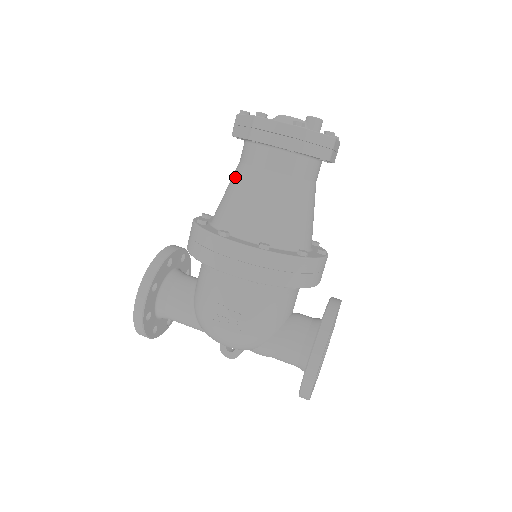
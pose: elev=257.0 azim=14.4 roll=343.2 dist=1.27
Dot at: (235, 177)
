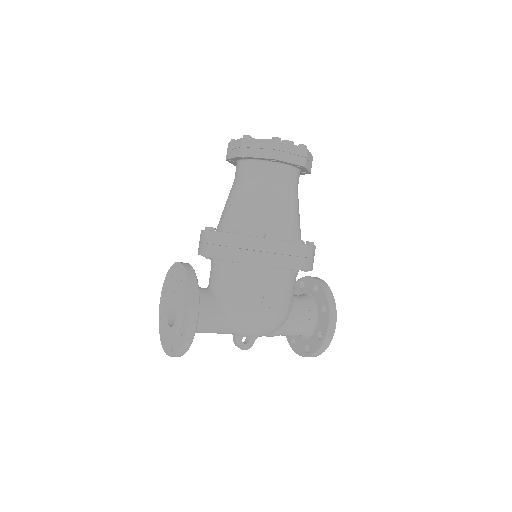
Dot at: (251, 191)
